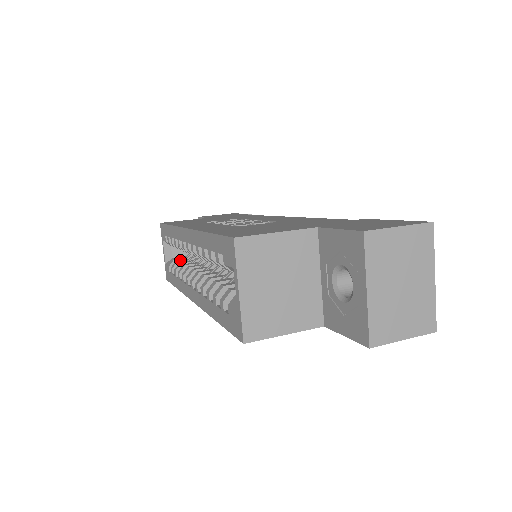
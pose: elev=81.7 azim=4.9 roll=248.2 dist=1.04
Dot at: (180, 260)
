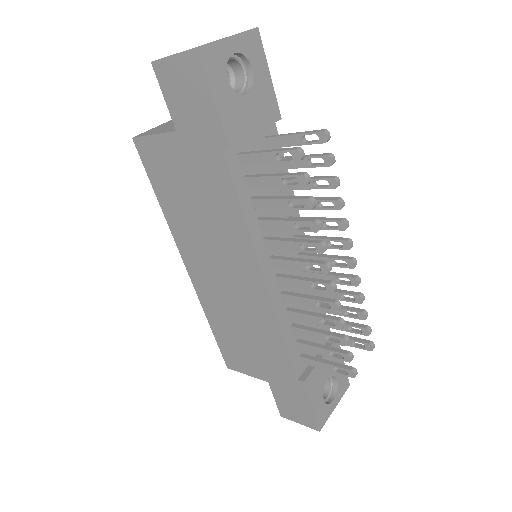
Dot at: occluded
